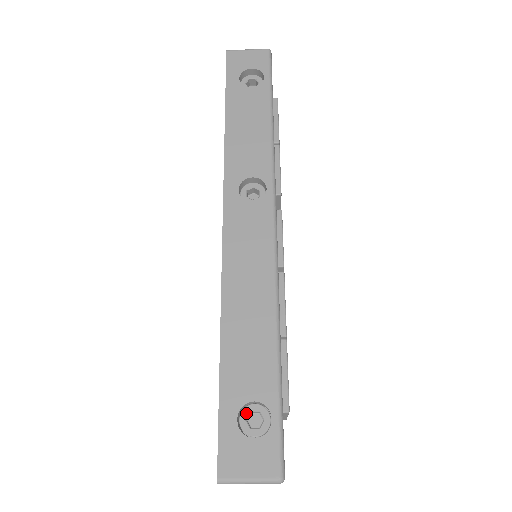
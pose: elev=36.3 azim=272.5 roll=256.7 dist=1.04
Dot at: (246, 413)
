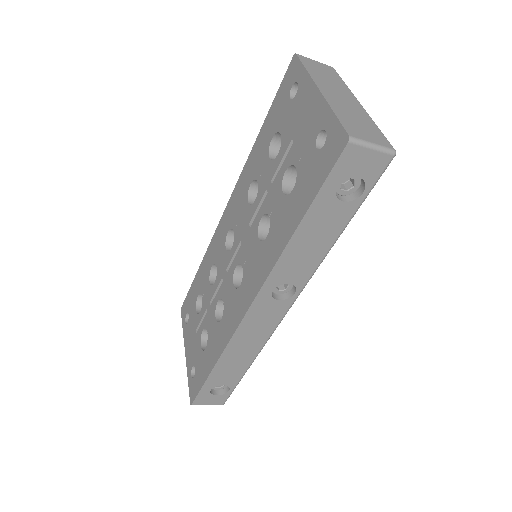
Dot at: occluded
